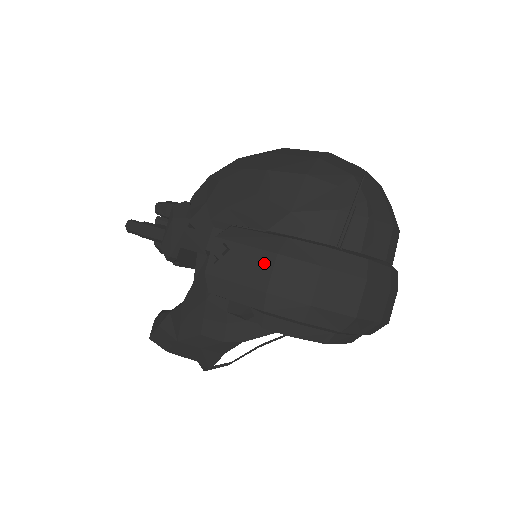
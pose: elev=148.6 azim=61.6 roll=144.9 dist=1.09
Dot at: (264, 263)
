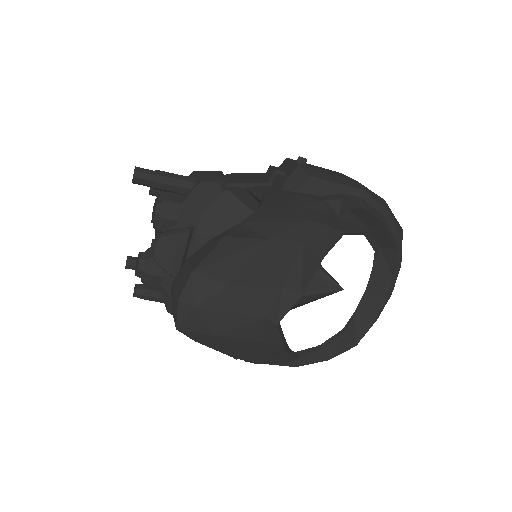
Dot at: (338, 173)
